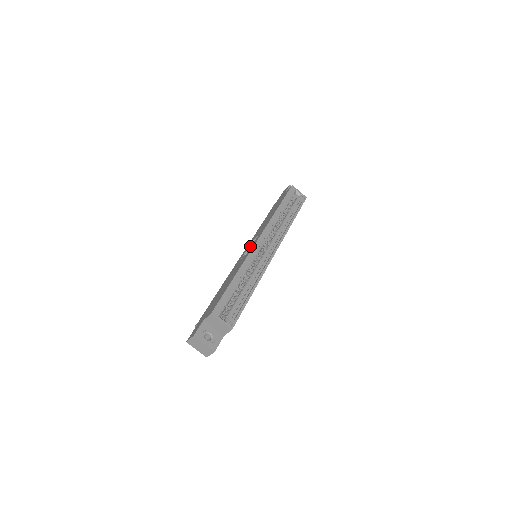
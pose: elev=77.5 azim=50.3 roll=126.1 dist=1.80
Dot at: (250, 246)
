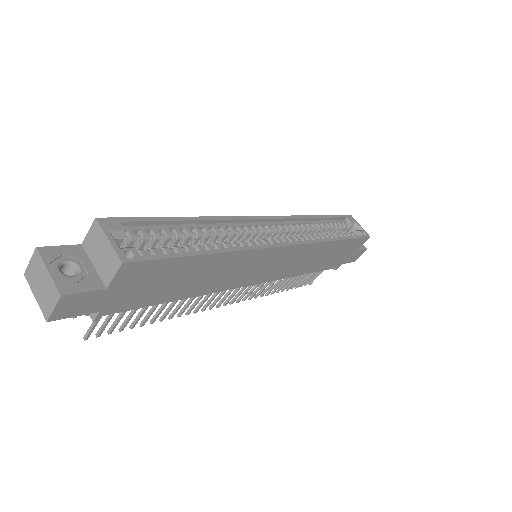
Dot at: occluded
